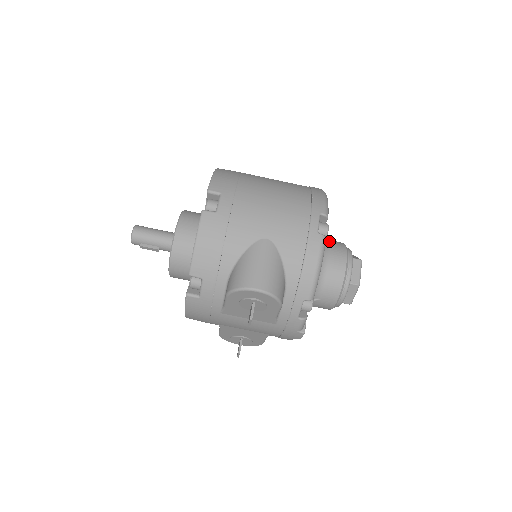
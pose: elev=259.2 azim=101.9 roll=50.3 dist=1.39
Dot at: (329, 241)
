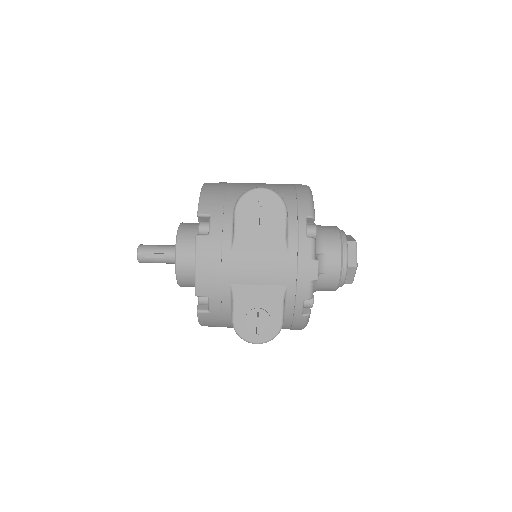
Dot at: occluded
